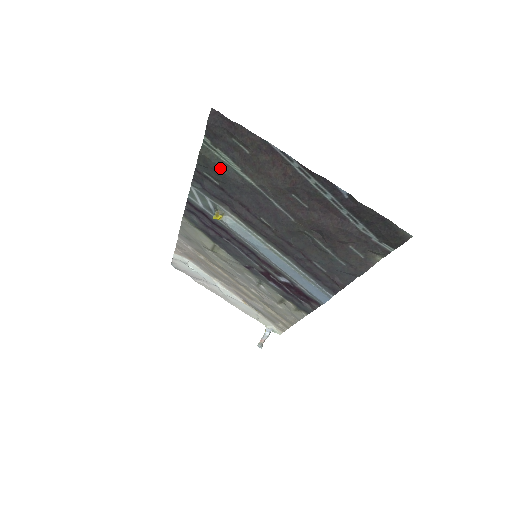
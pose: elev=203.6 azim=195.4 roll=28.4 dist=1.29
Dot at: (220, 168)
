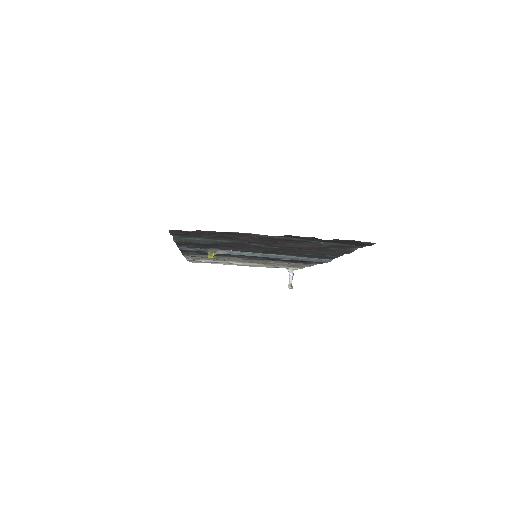
Dot at: (197, 243)
